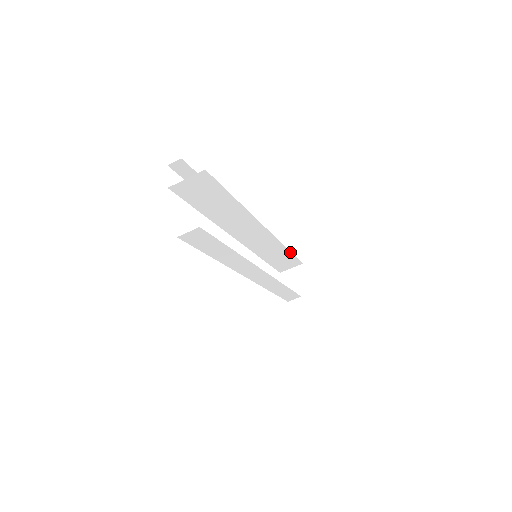
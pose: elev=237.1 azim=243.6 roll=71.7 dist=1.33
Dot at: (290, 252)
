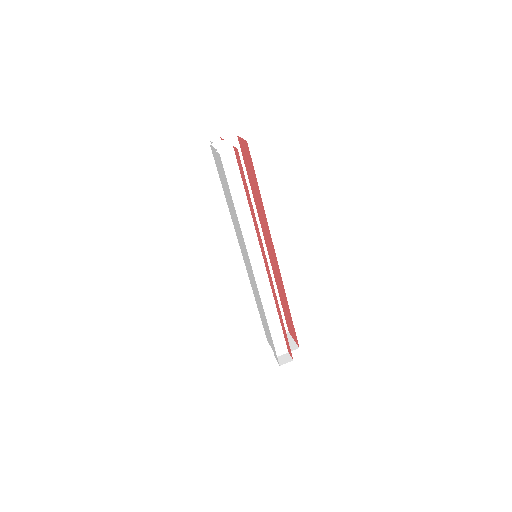
Dot at: (279, 300)
